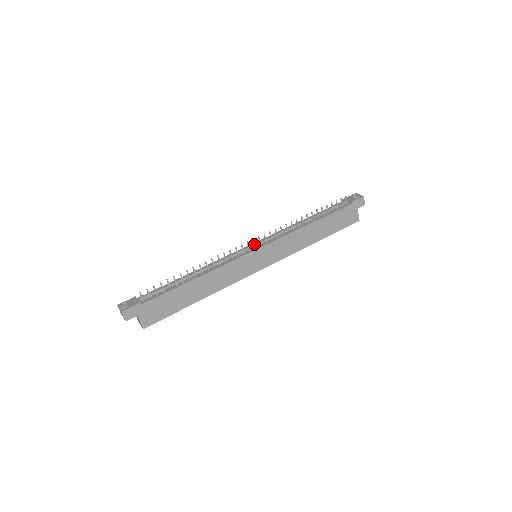
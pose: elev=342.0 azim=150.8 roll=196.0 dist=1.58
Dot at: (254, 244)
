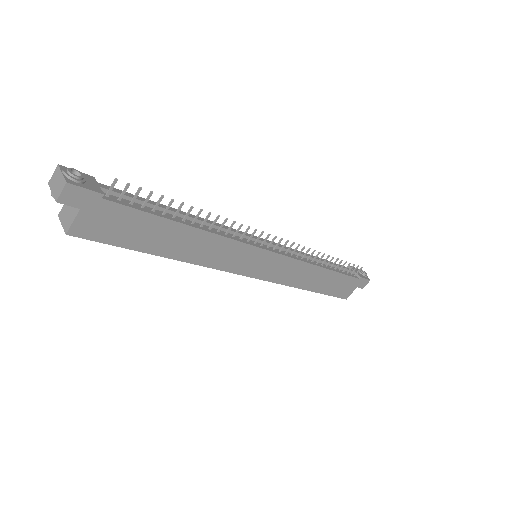
Dot at: (271, 242)
